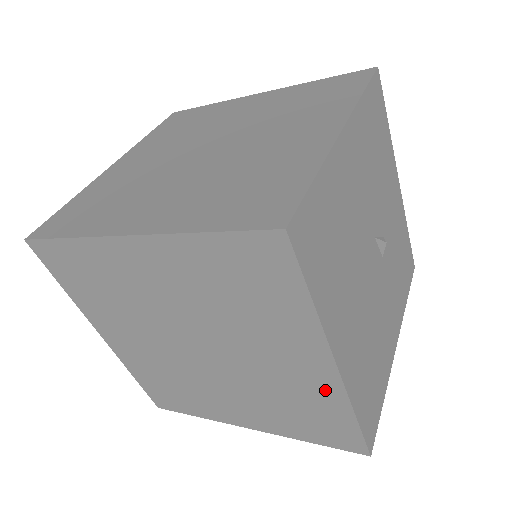
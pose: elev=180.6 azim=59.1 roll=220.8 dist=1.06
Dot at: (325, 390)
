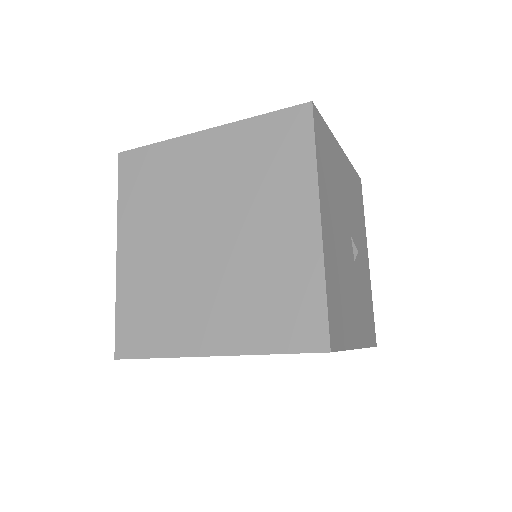
Dot at: (305, 254)
